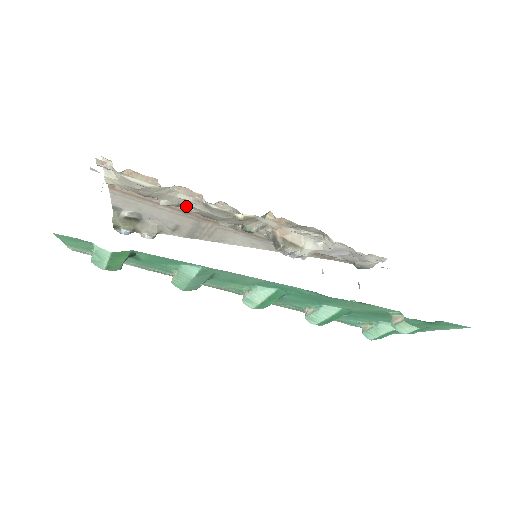
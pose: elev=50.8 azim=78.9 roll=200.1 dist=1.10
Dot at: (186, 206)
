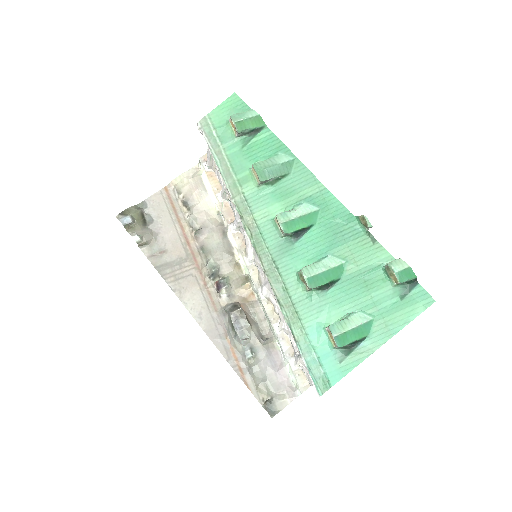
Dot at: (204, 230)
